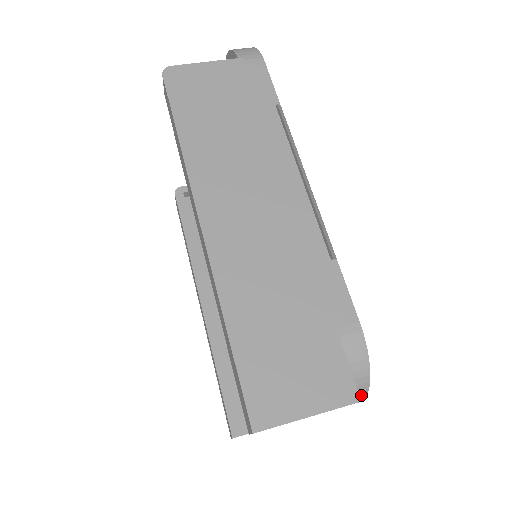
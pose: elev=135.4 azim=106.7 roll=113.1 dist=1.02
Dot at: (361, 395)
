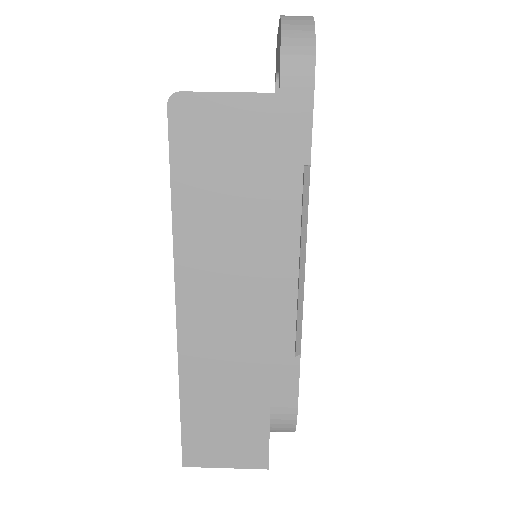
Dot at: occluded
